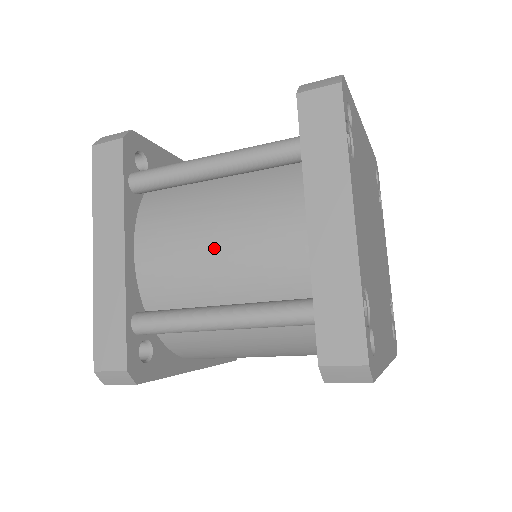
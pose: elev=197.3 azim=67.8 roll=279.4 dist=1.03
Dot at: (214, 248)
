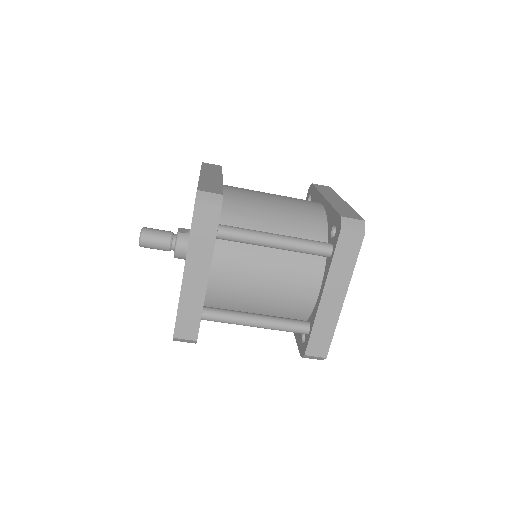
Dot at: (264, 287)
